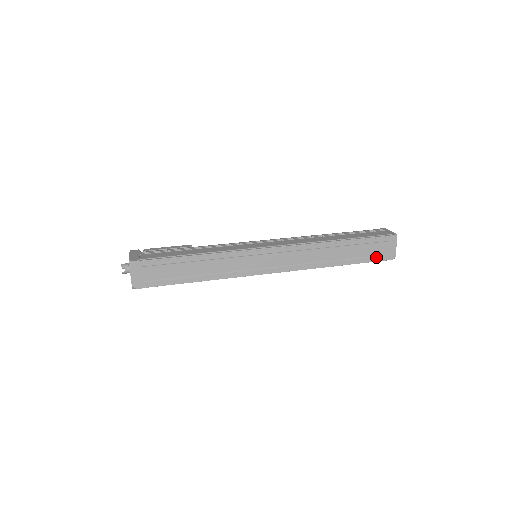
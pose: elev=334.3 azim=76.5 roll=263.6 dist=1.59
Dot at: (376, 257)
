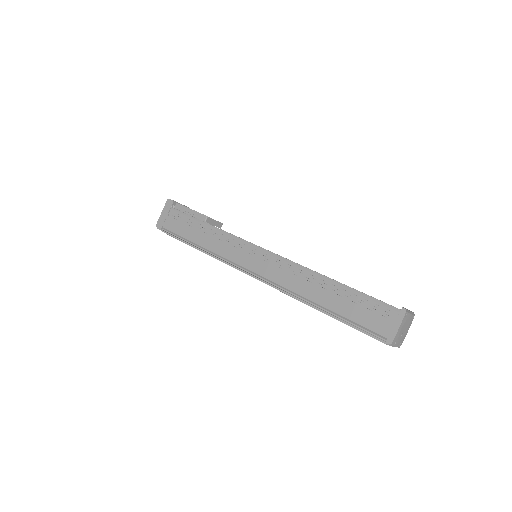
Dot at: occluded
